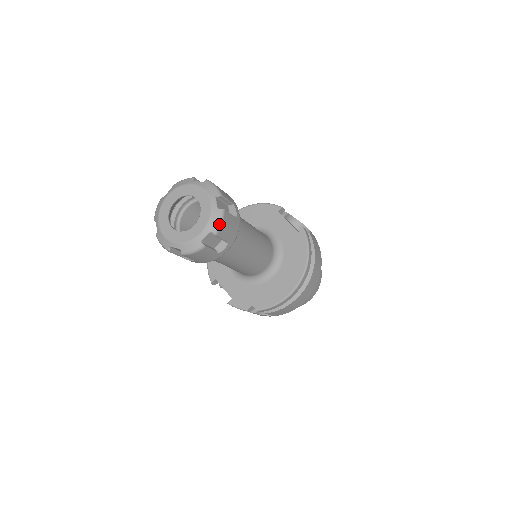
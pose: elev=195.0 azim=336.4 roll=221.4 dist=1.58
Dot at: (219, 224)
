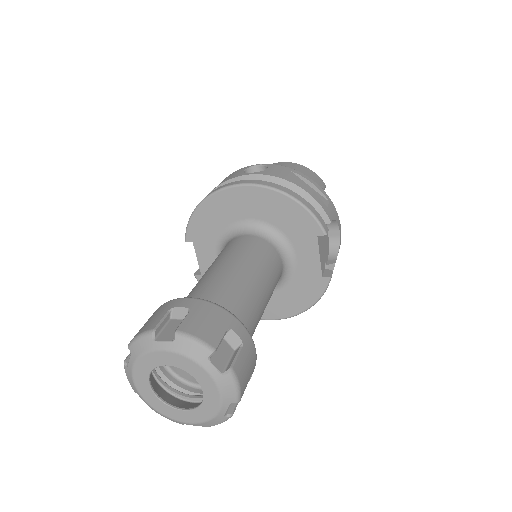
Dot at: occluded
